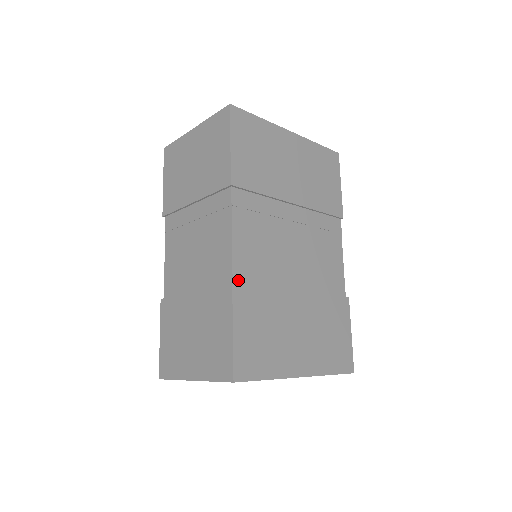
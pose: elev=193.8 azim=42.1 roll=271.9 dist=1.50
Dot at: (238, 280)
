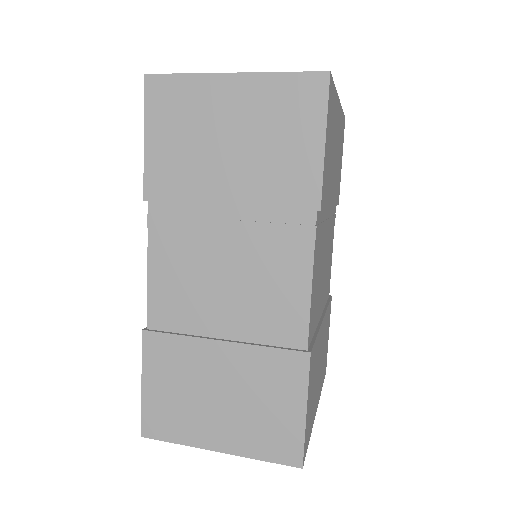
Dot at: (309, 341)
